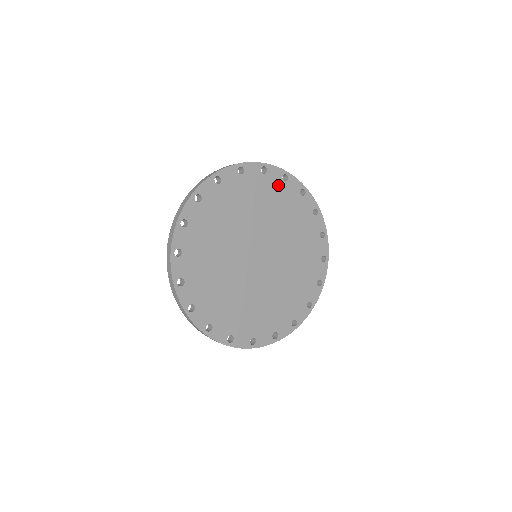
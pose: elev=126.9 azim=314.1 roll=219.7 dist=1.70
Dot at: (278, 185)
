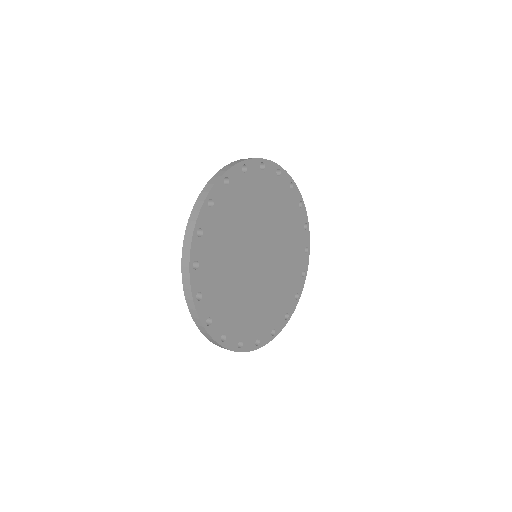
Dot at: (285, 191)
